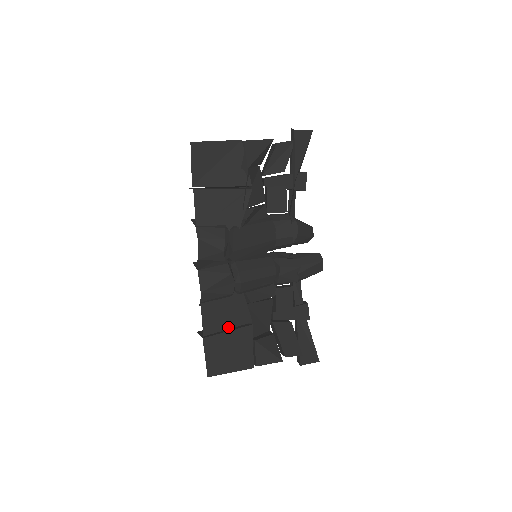
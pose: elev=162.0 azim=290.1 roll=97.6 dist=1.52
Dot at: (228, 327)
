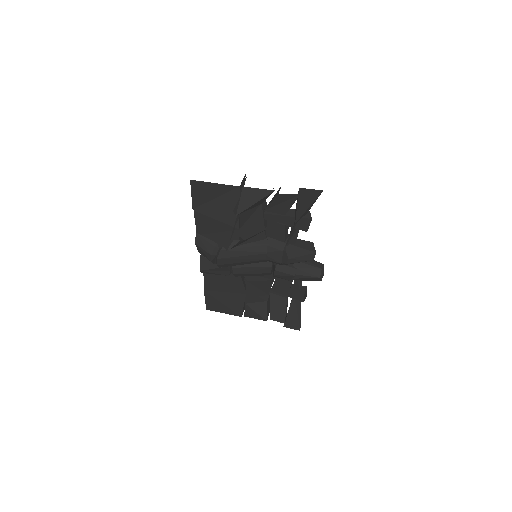
Dot at: (225, 290)
